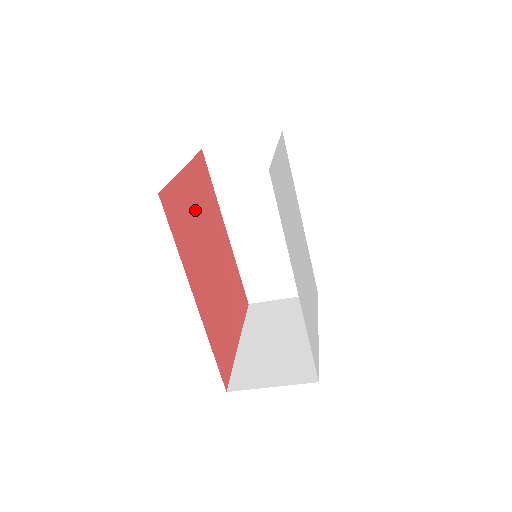
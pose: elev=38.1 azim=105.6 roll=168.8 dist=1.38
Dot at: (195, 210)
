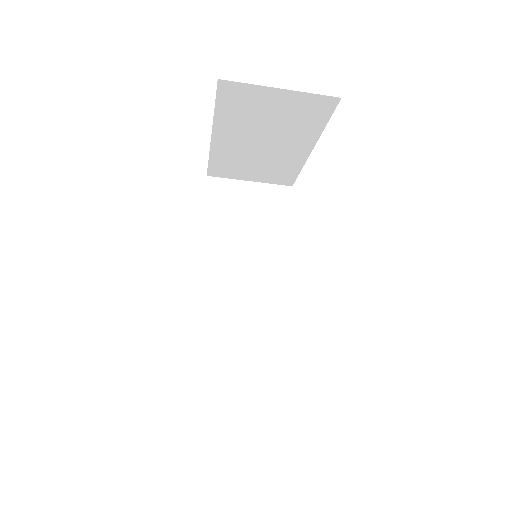
Dot at: occluded
